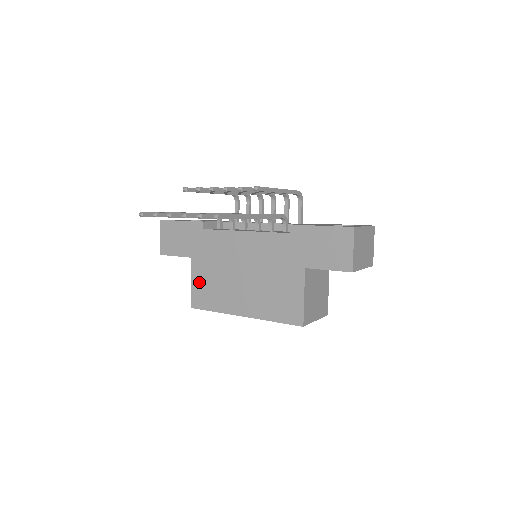
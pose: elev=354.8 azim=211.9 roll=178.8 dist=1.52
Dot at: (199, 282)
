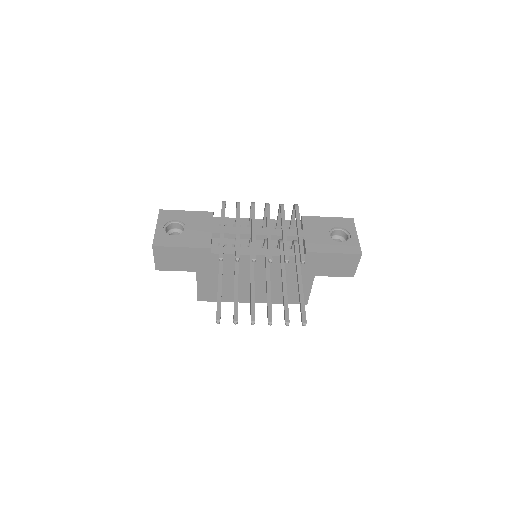
Dot at: (206, 286)
